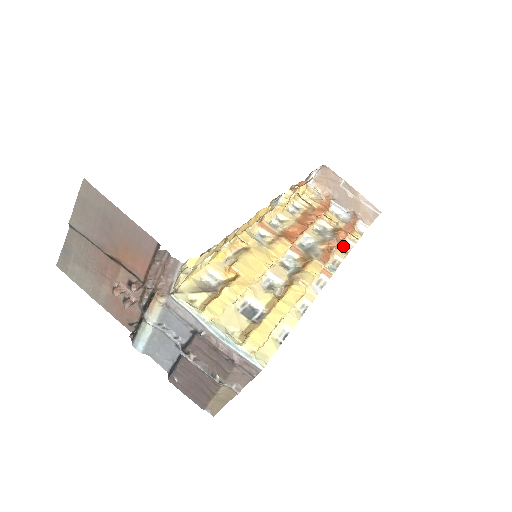
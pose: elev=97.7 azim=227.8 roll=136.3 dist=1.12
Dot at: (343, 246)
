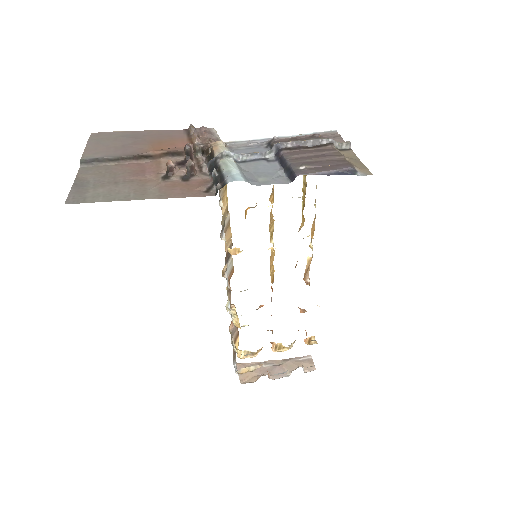
Dot at: occluded
